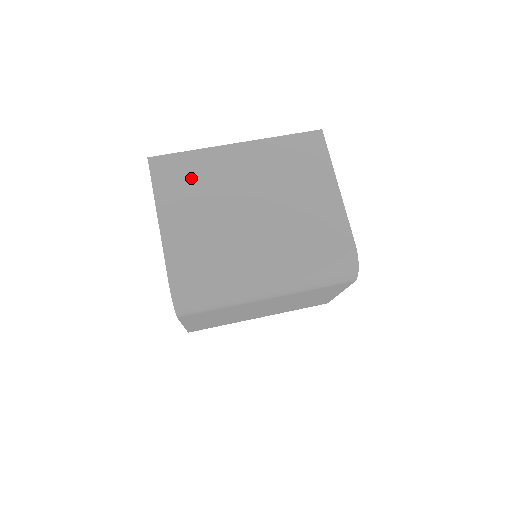
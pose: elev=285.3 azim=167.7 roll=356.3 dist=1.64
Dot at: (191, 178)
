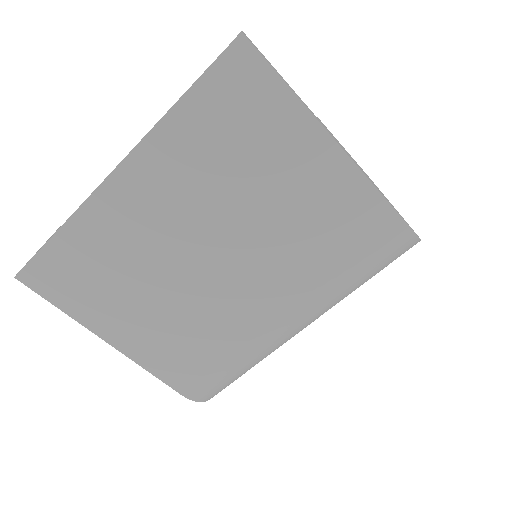
Dot at: (98, 269)
